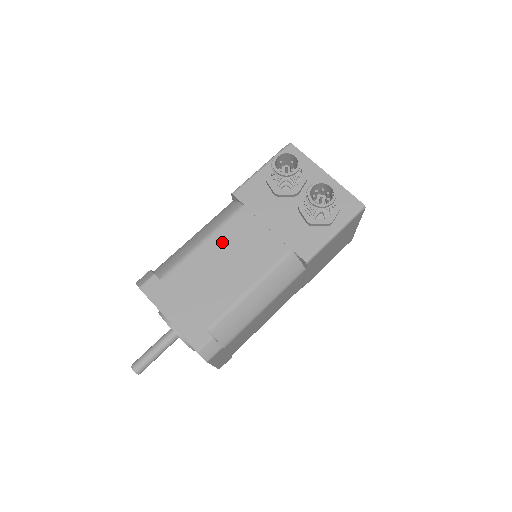
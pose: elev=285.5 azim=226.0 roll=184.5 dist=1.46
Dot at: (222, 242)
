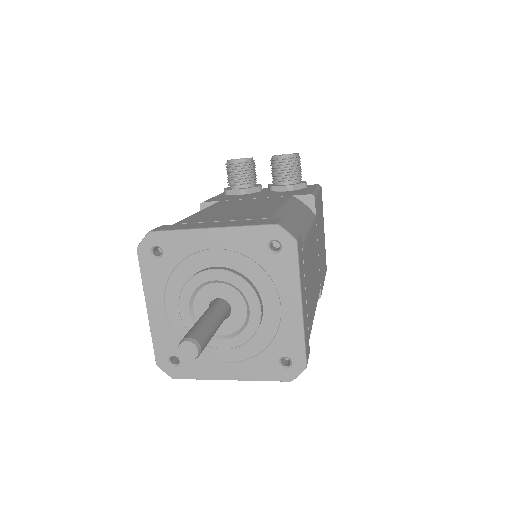
Dot at: (220, 207)
